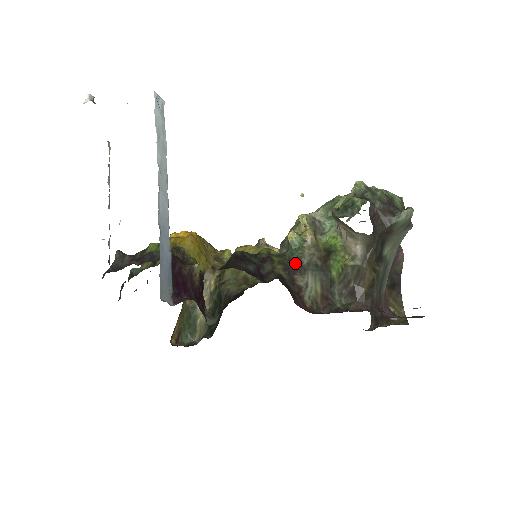
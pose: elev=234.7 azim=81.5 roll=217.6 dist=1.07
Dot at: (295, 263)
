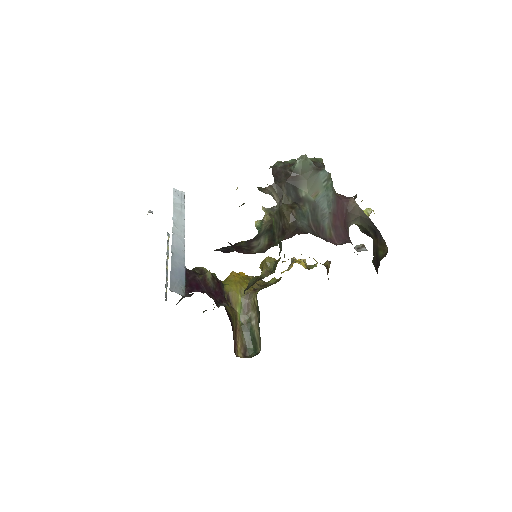
Dot at: (256, 237)
